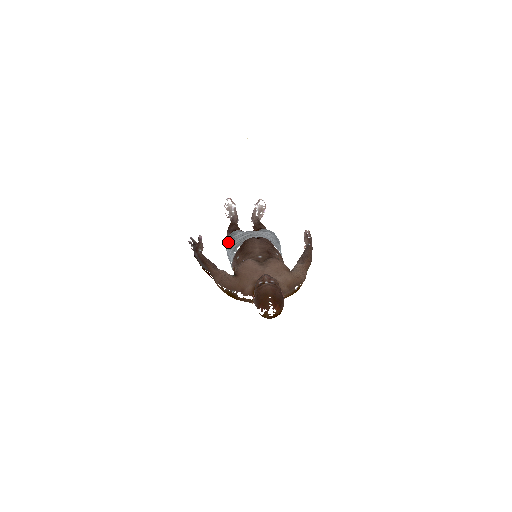
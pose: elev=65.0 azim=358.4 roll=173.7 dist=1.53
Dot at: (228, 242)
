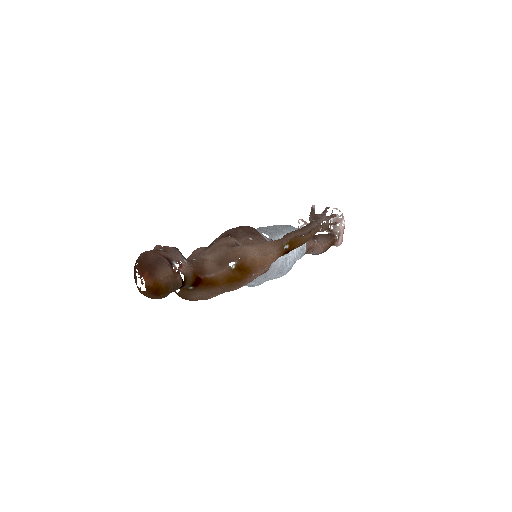
Dot at: occluded
